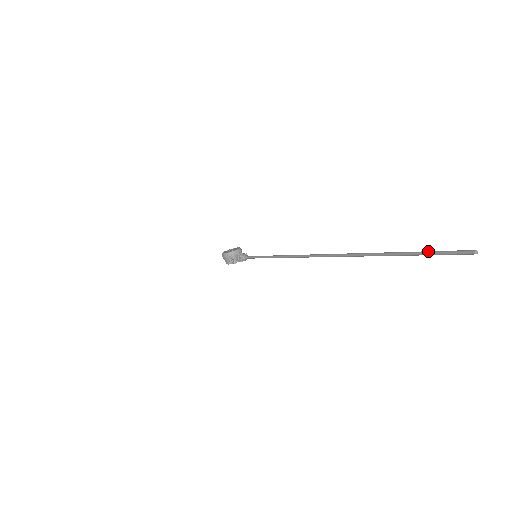
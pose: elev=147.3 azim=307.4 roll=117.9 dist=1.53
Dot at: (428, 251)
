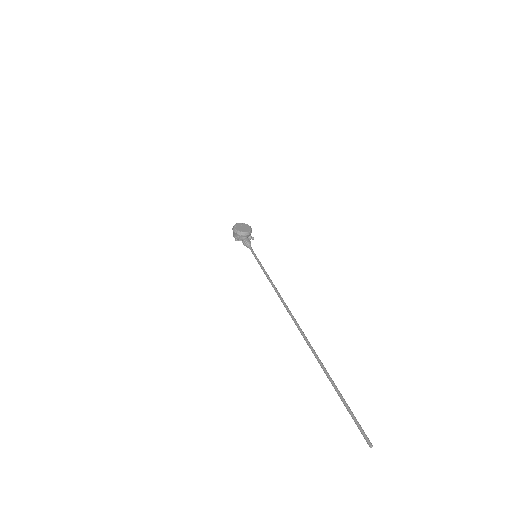
Dot at: (350, 409)
